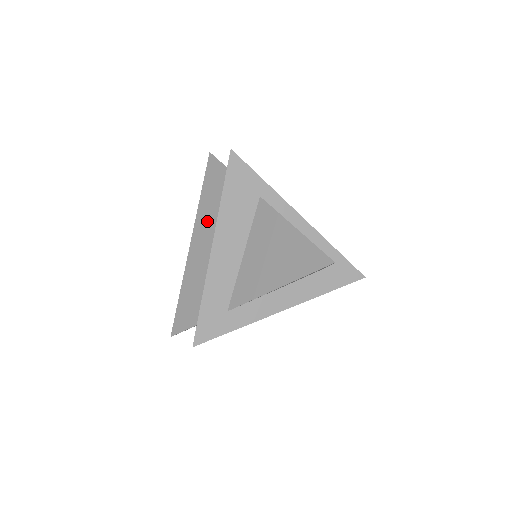
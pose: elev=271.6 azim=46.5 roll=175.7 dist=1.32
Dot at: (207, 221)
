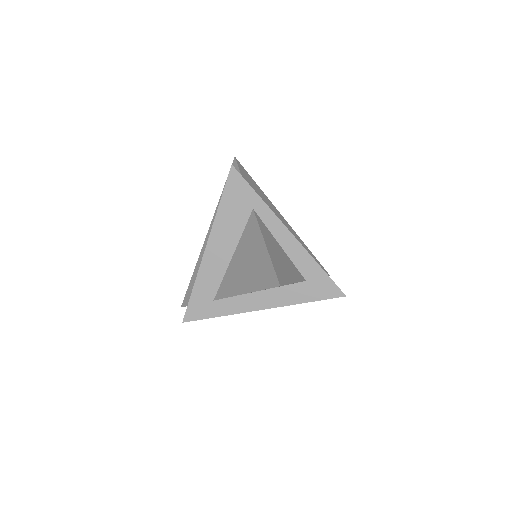
Dot at: occluded
